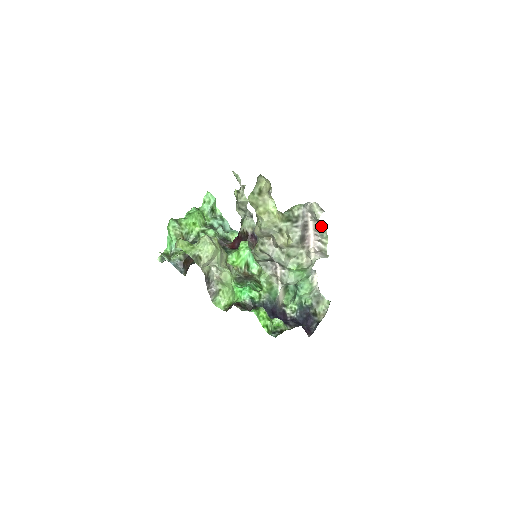
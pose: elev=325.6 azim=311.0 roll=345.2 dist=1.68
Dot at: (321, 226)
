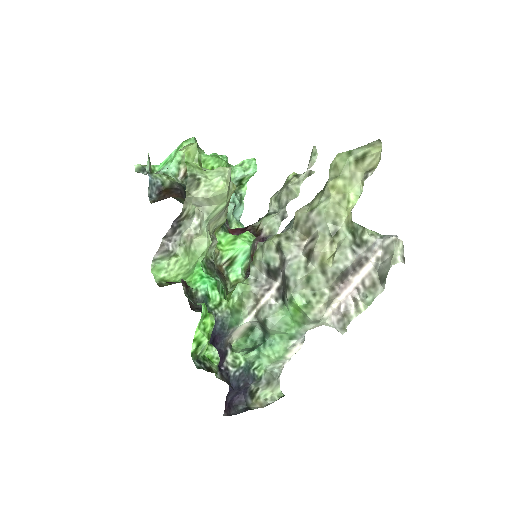
Dot at: (377, 282)
